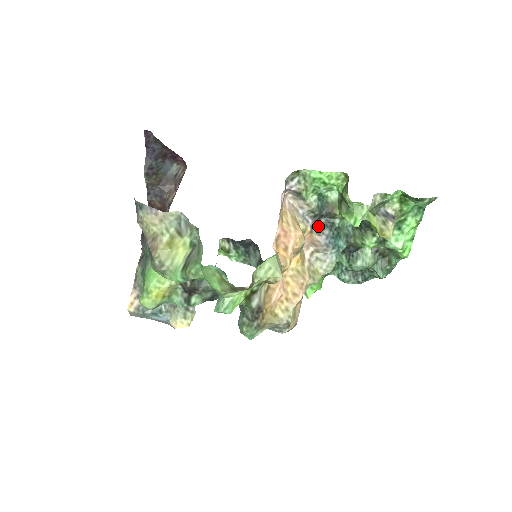
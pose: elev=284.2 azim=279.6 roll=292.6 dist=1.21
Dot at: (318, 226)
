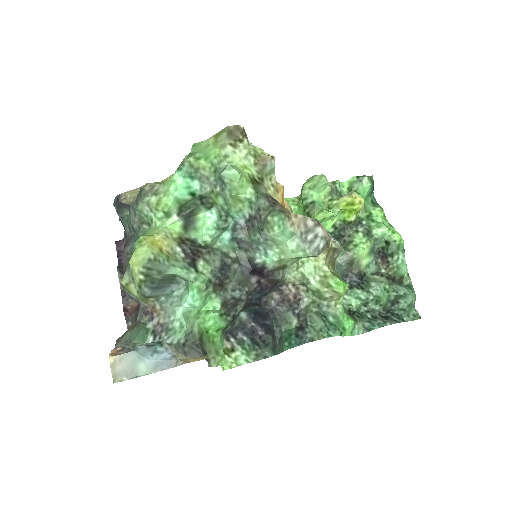
Dot at: occluded
